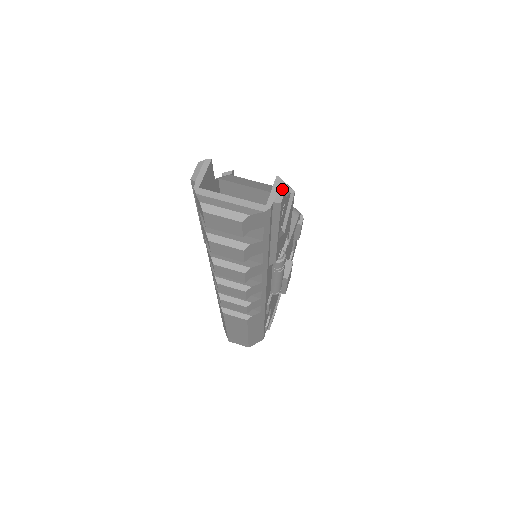
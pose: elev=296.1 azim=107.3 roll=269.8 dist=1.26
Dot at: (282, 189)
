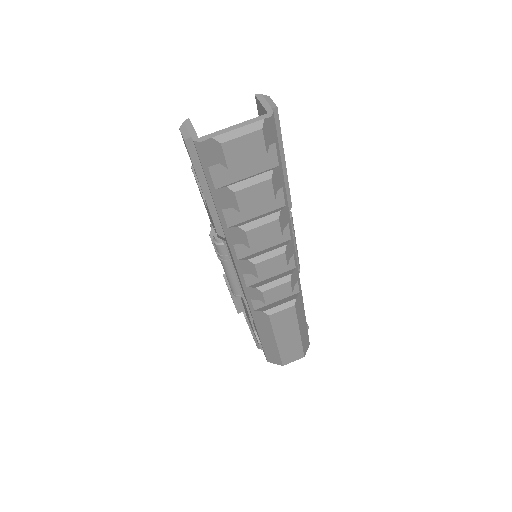
Dot at: (268, 99)
